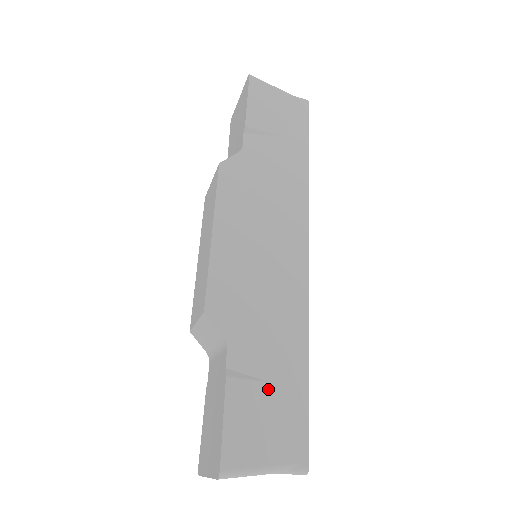
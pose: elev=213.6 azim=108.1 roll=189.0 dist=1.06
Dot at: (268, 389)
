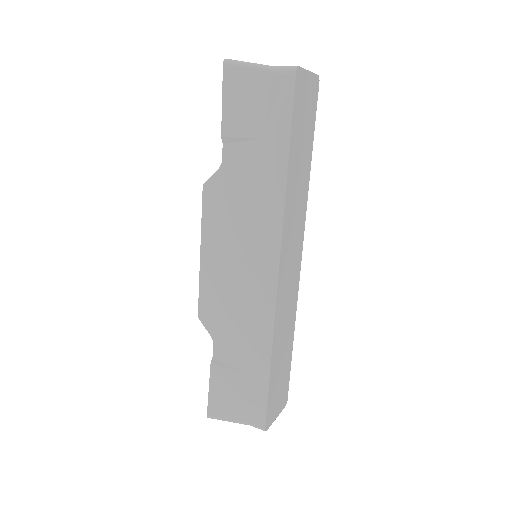
Dot at: (239, 376)
